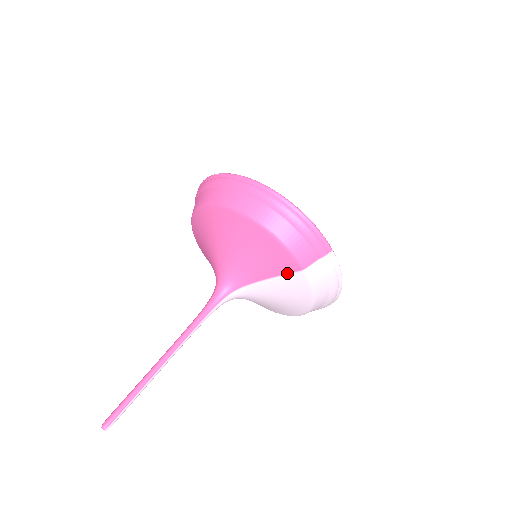
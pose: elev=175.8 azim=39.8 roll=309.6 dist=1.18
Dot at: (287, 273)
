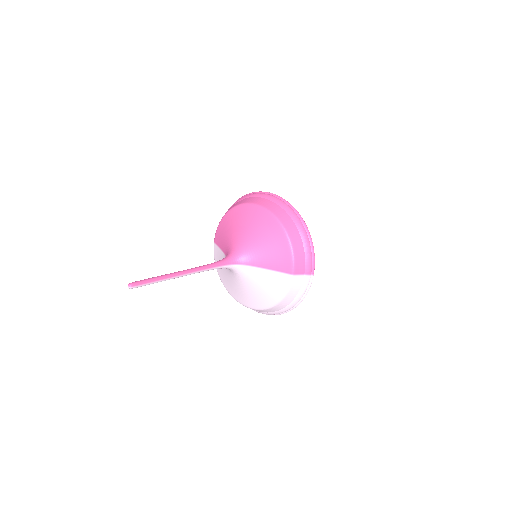
Dot at: (281, 272)
